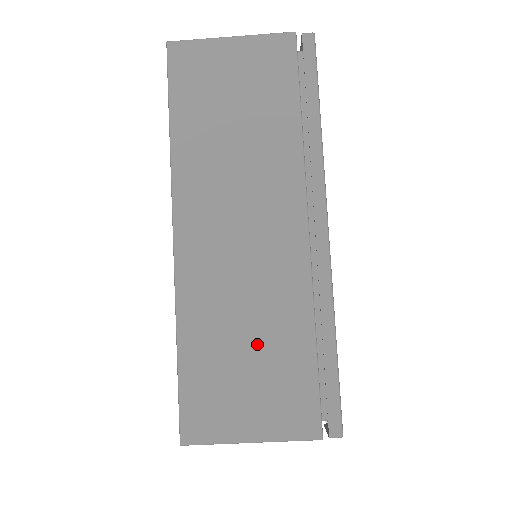
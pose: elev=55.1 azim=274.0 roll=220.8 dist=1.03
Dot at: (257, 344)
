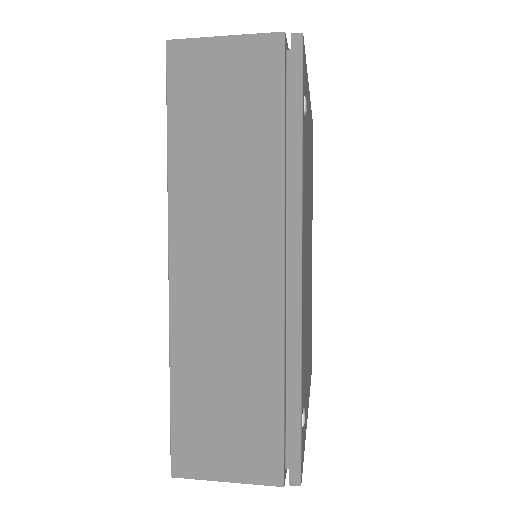
Dot at: occluded
